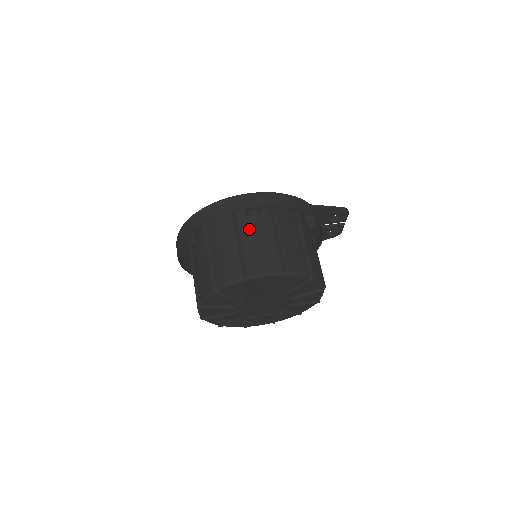
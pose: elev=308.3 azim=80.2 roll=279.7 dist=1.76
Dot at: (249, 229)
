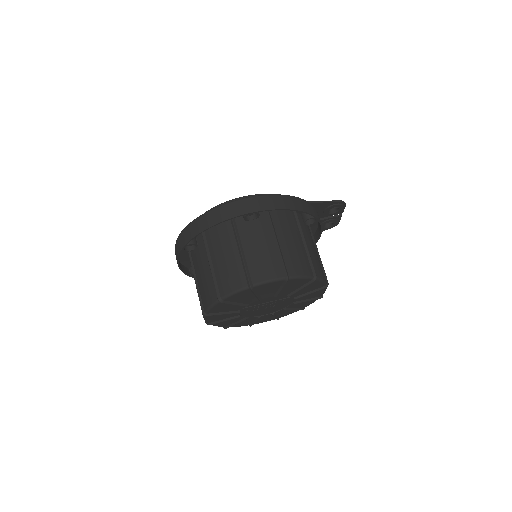
Dot at: (249, 234)
